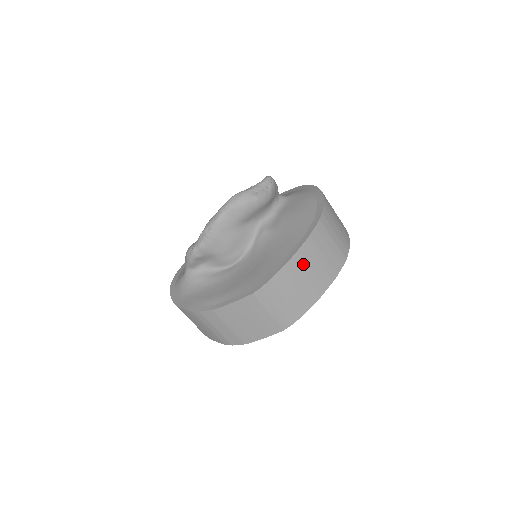
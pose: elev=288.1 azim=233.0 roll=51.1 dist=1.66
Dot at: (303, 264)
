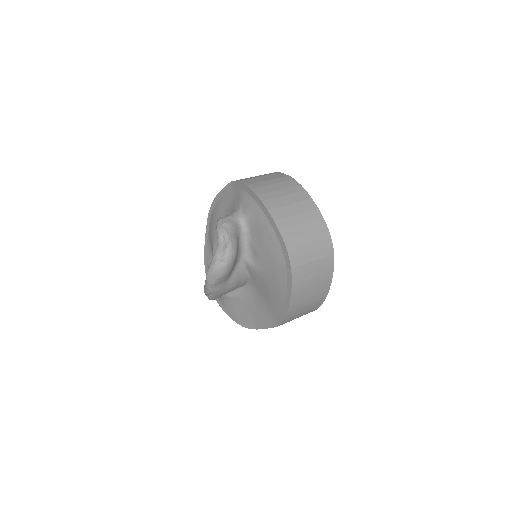
Dot at: (301, 298)
